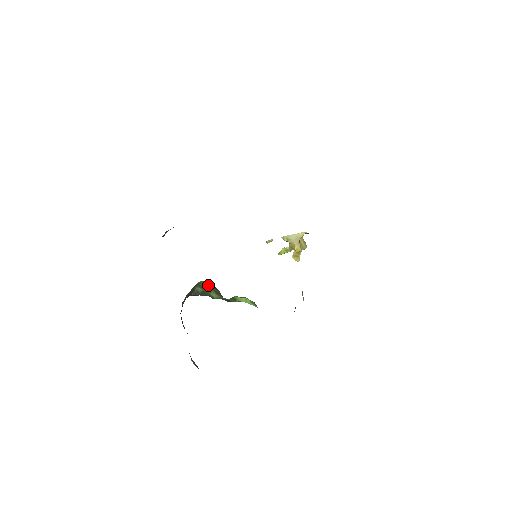
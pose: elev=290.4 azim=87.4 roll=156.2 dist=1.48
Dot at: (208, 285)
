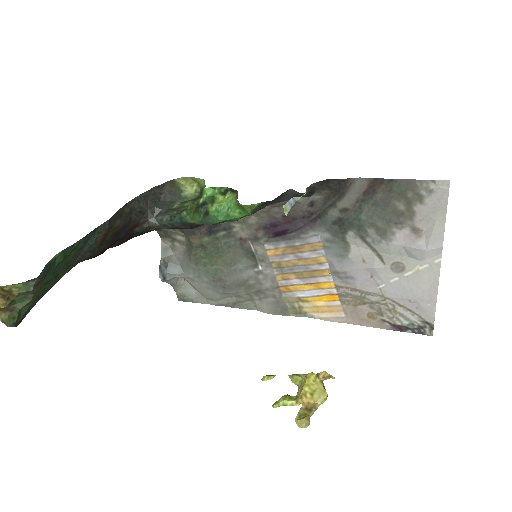
Dot at: (193, 201)
